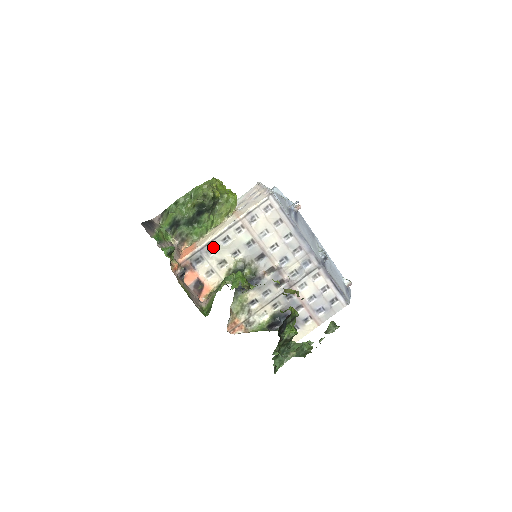
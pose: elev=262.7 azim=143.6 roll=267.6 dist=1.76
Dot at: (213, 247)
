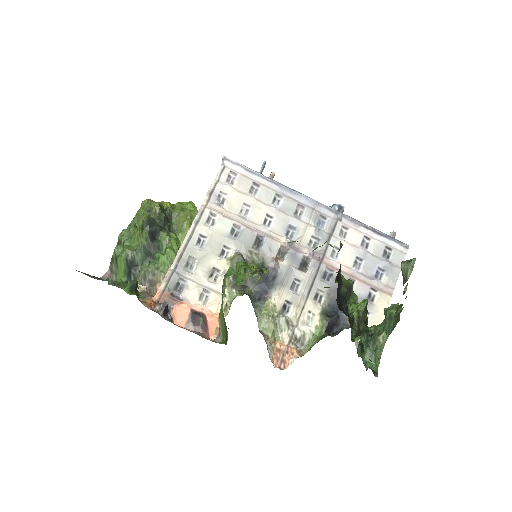
Dot at: (190, 259)
